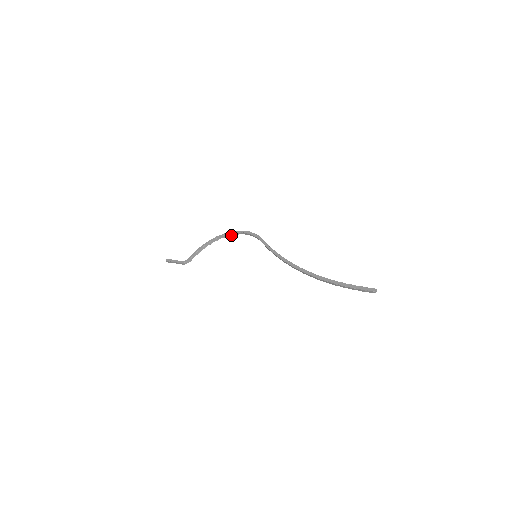
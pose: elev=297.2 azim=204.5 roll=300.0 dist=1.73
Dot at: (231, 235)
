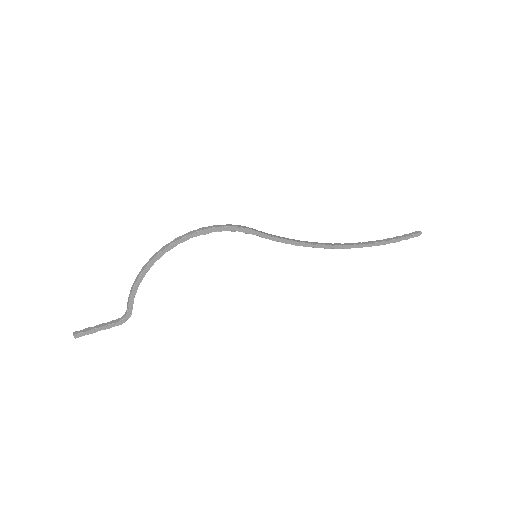
Dot at: (179, 243)
